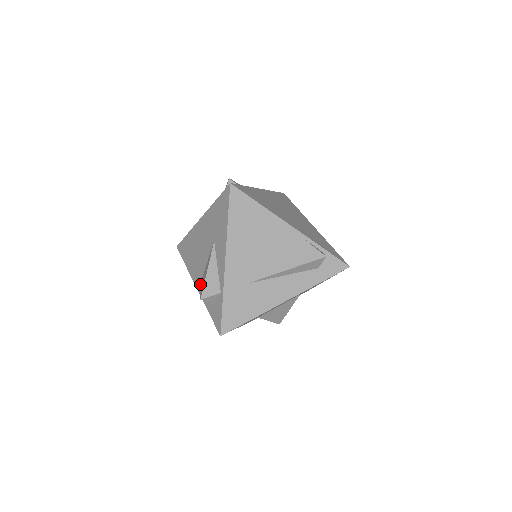
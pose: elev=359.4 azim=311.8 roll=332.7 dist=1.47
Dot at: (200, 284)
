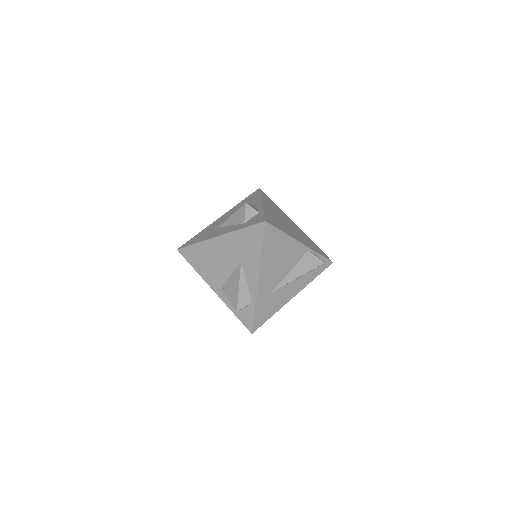
Dot at: (220, 290)
